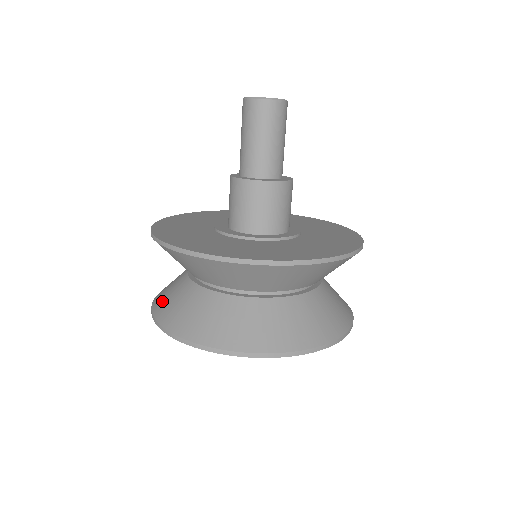
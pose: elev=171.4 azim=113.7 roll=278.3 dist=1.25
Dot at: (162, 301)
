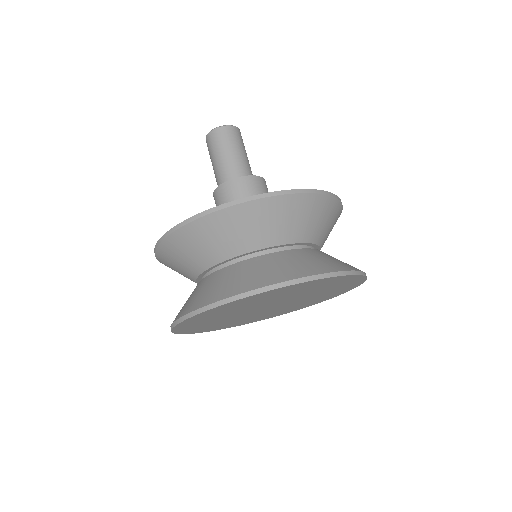
Dot at: (197, 300)
